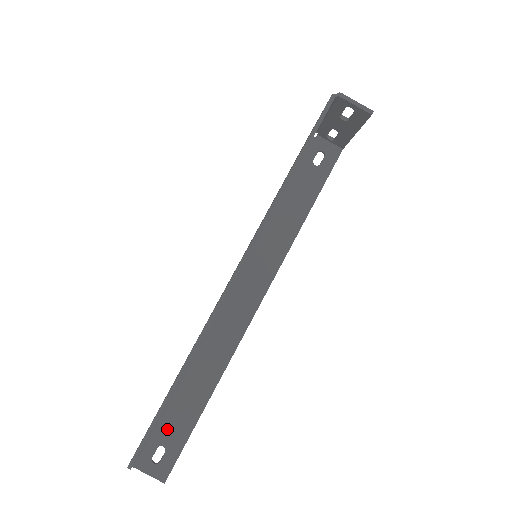
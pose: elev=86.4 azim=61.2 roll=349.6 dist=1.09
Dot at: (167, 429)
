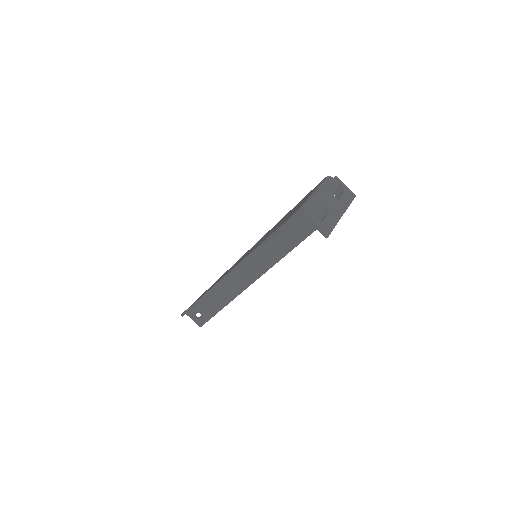
Dot at: (202, 308)
